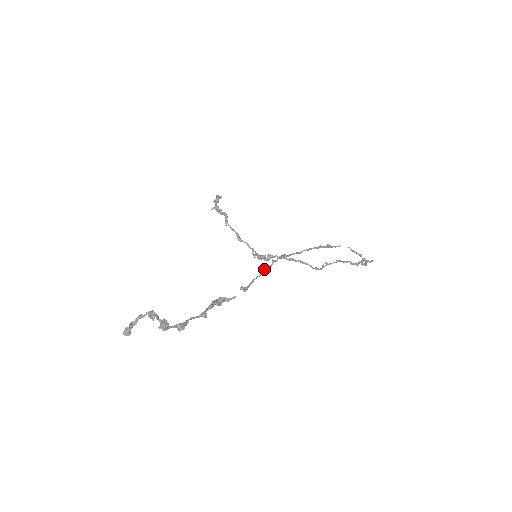
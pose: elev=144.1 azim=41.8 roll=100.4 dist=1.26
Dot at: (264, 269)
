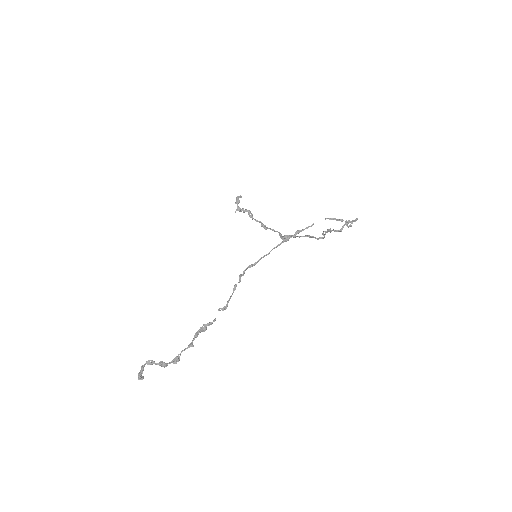
Dot at: (235, 286)
